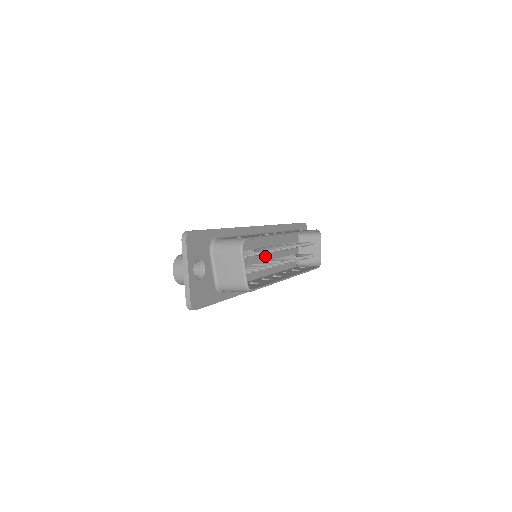
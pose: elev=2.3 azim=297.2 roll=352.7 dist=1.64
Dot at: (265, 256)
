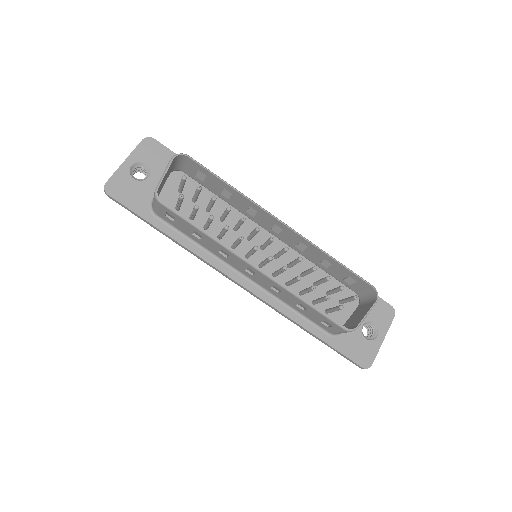
Dot at: occluded
